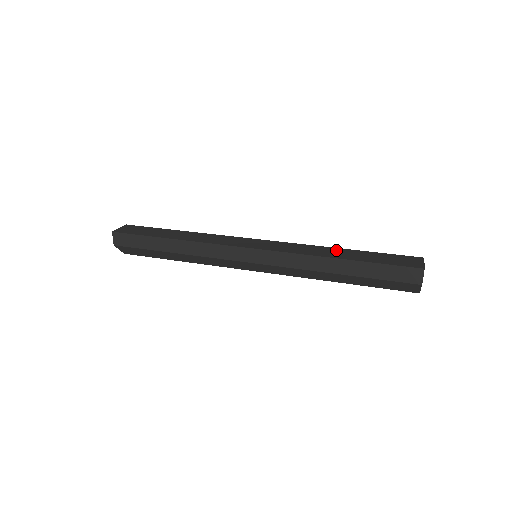
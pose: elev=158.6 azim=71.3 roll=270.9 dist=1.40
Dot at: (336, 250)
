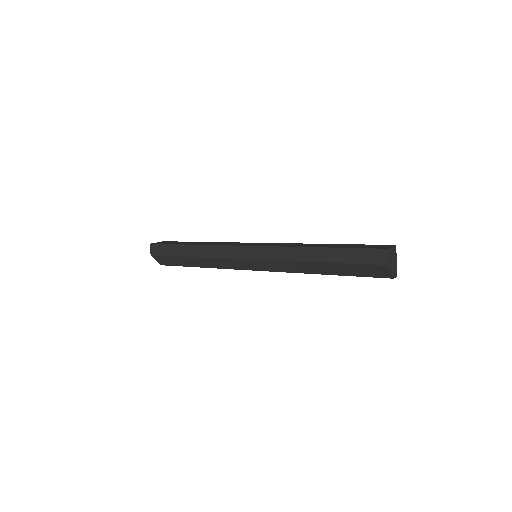
Dot at: (319, 244)
